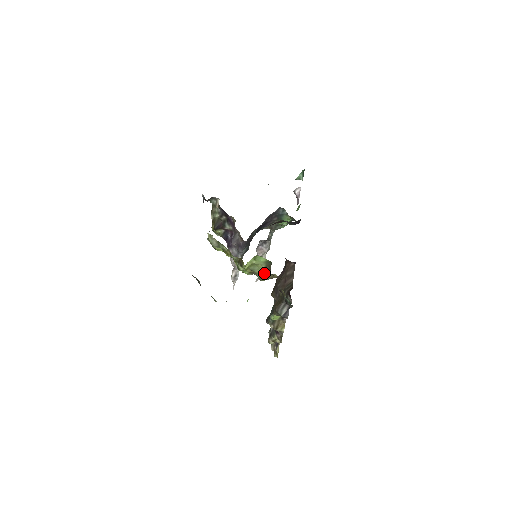
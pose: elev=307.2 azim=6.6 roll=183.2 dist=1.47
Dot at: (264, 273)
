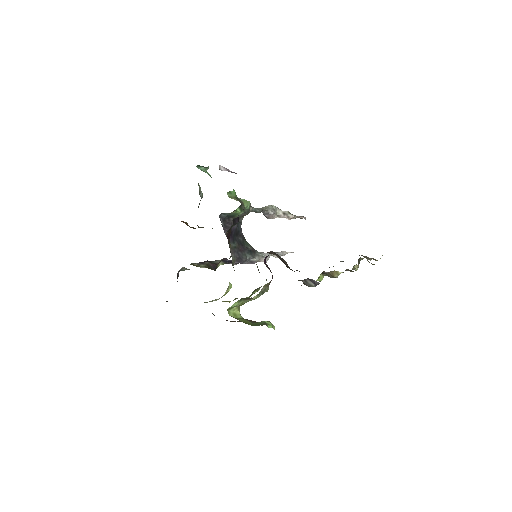
Dot at: (256, 296)
